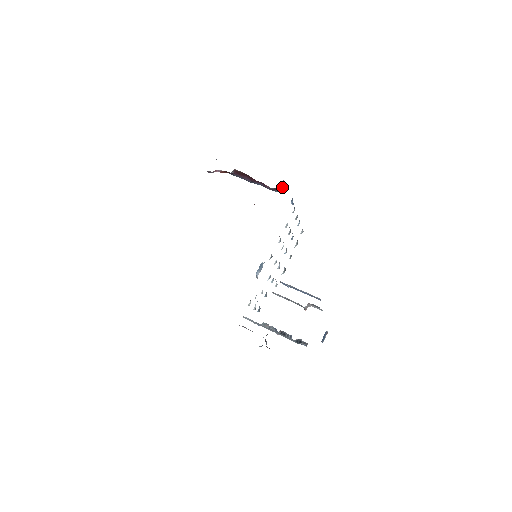
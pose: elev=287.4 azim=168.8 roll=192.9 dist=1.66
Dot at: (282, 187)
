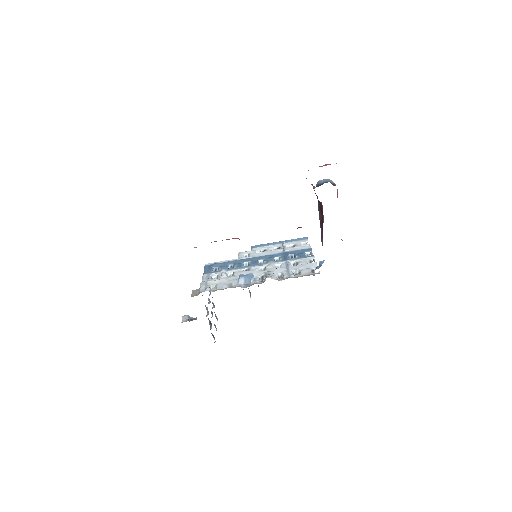
Dot at: occluded
